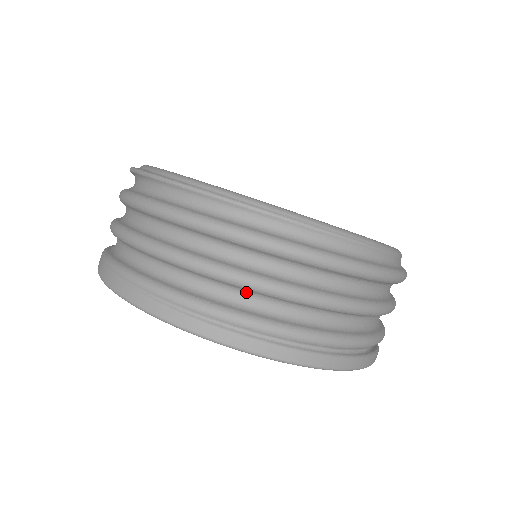
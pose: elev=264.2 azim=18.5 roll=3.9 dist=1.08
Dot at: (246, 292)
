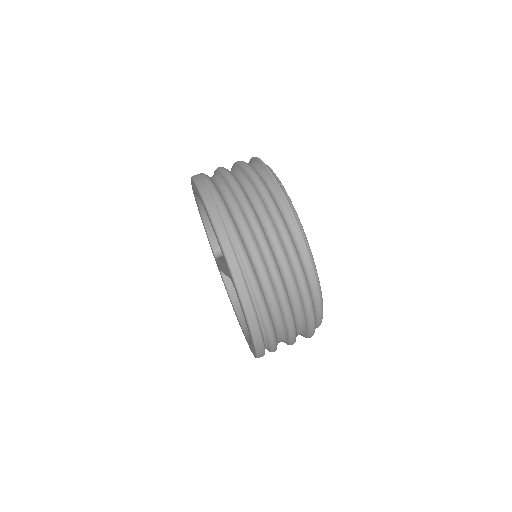
Dot at: (259, 254)
